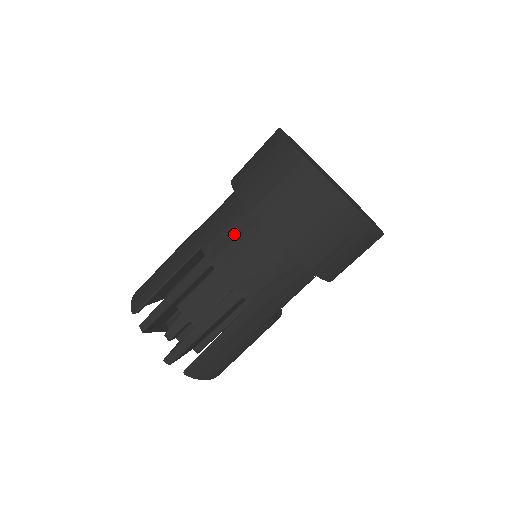
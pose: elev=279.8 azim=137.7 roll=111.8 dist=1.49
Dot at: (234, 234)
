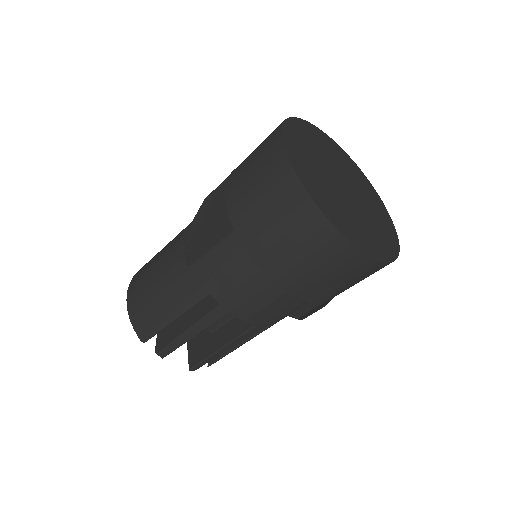
Dot at: (253, 289)
